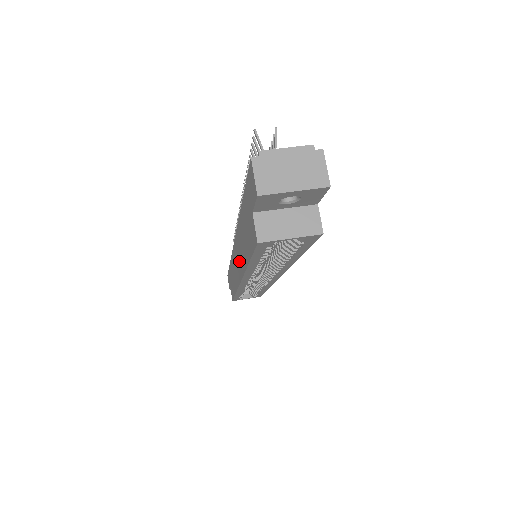
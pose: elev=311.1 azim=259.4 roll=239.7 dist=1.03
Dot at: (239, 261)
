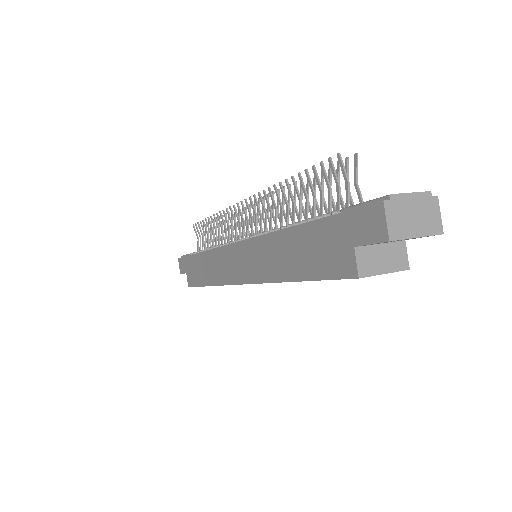
Dot at: (253, 265)
